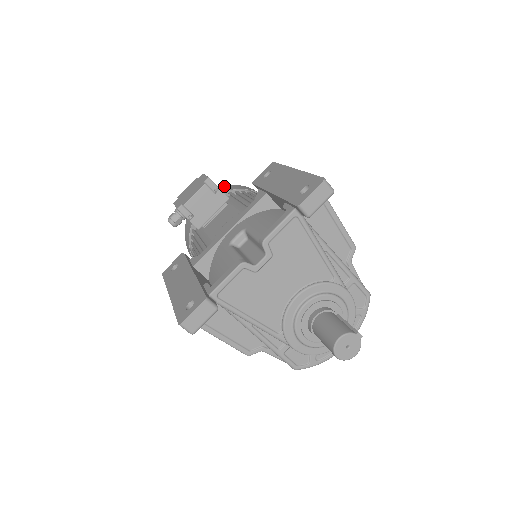
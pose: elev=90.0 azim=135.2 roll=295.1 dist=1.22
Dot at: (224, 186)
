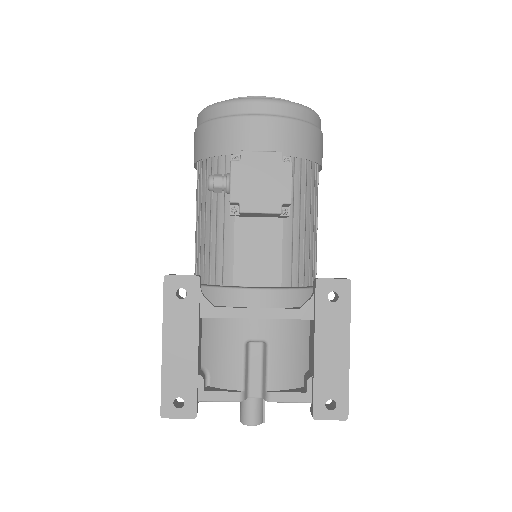
Dot at: (300, 125)
